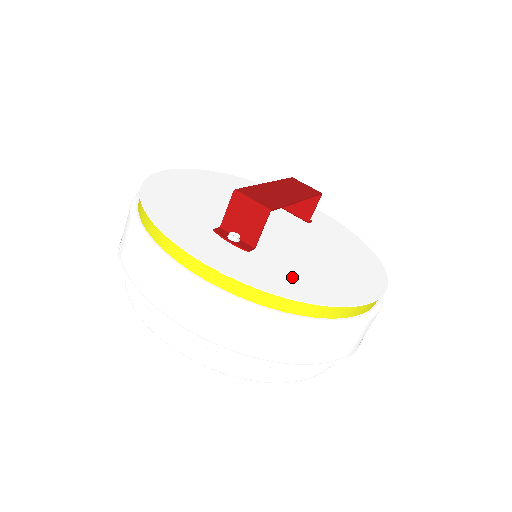
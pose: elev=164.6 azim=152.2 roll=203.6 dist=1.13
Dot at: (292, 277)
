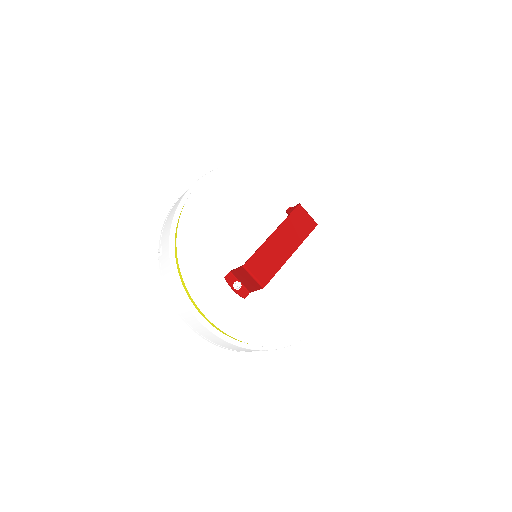
Dot at: (268, 320)
